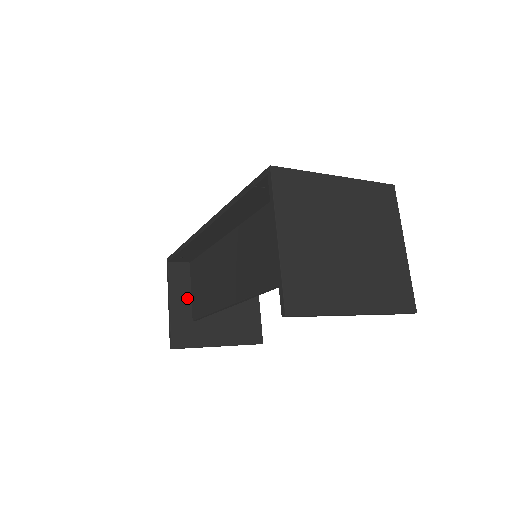
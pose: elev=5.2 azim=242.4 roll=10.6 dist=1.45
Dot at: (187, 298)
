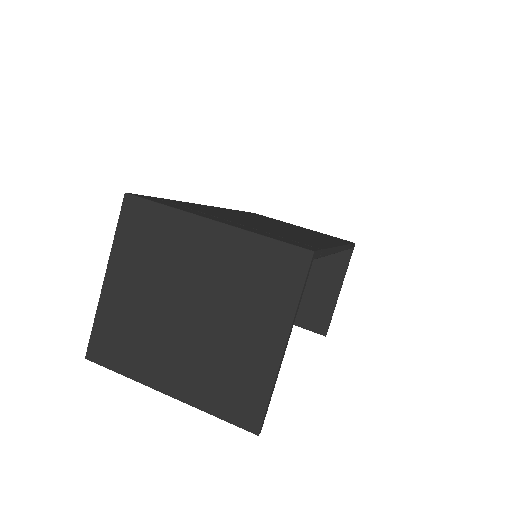
Dot at: occluded
